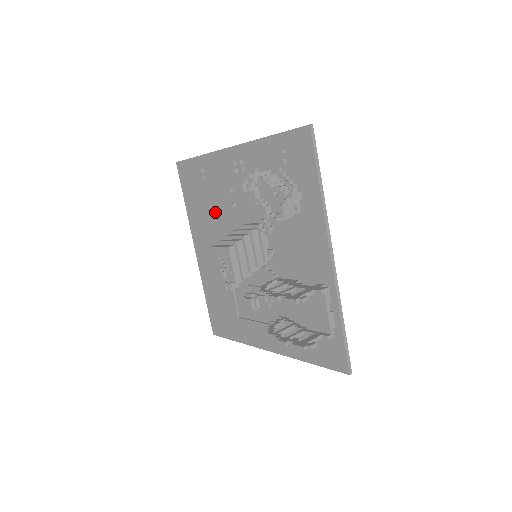
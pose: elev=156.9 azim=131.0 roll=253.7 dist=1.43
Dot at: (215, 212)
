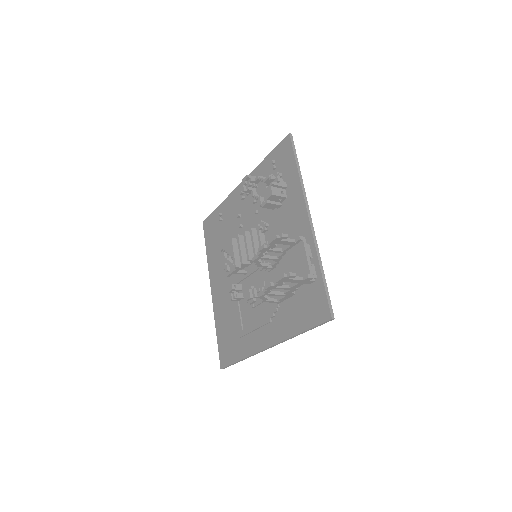
Dot at: occluded
